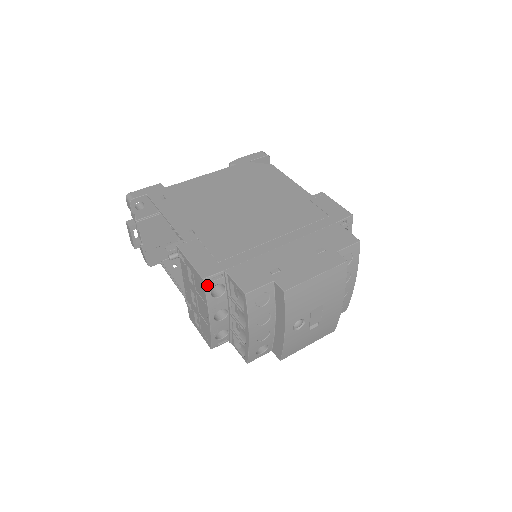
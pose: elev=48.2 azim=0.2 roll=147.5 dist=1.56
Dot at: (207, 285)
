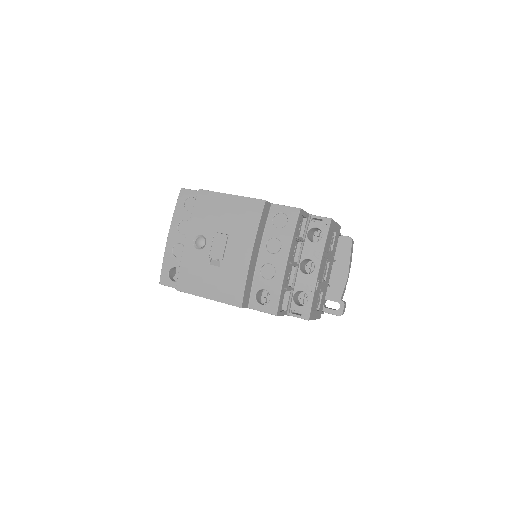
Dot at: occluded
